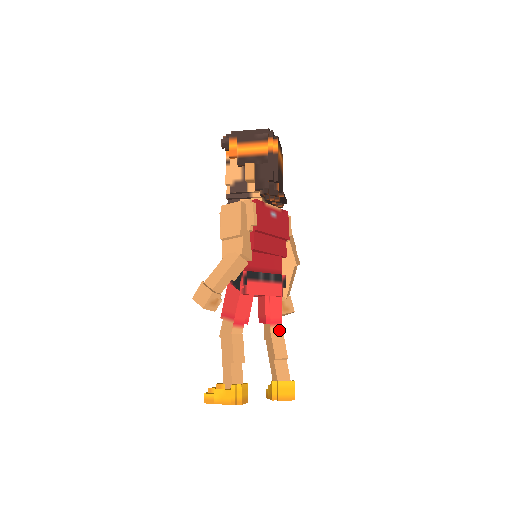
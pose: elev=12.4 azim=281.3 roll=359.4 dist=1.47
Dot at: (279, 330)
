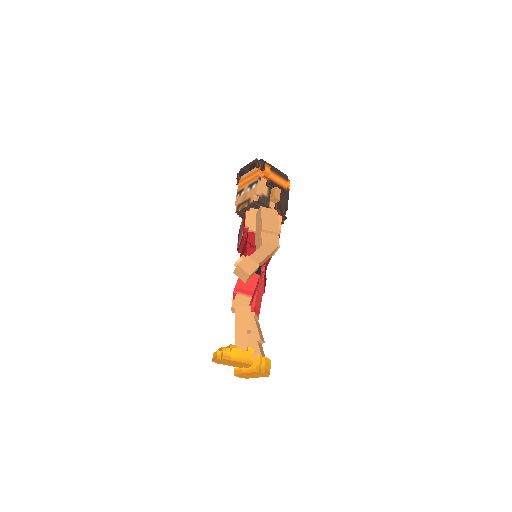
Dot at: (257, 320)
